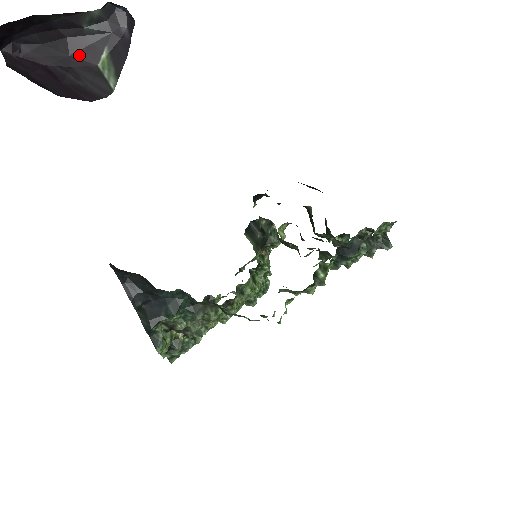
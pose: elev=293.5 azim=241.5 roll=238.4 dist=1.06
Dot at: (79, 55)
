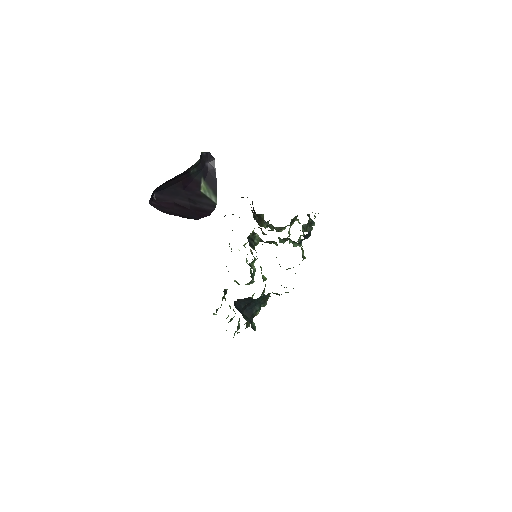
Dot at: (189, 188)
